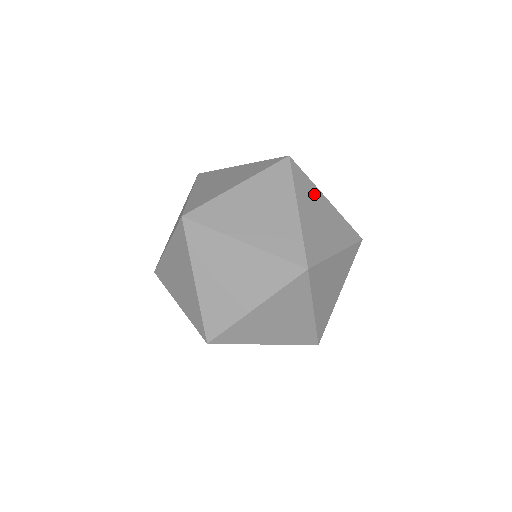
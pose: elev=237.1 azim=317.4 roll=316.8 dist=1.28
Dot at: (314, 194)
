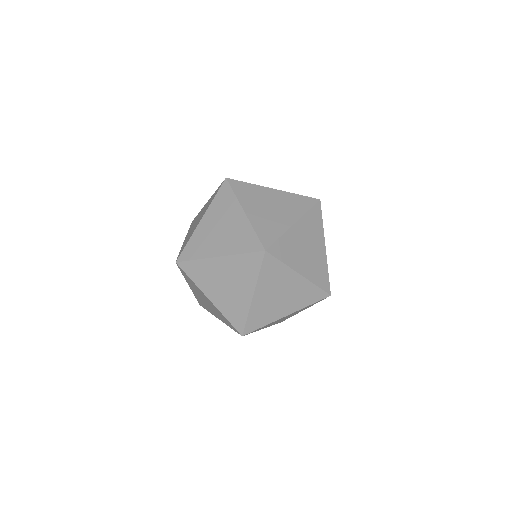
Dot at: (283, 276)
